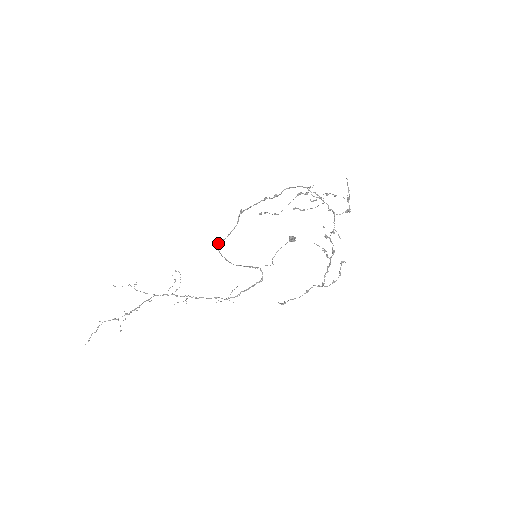
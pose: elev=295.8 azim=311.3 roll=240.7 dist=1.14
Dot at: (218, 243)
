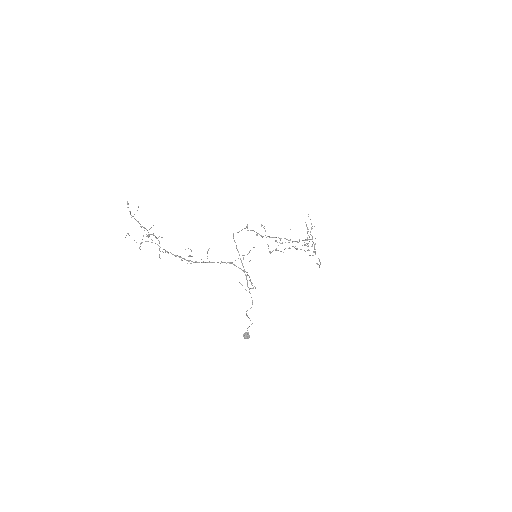
Dot at: (233, 233)
